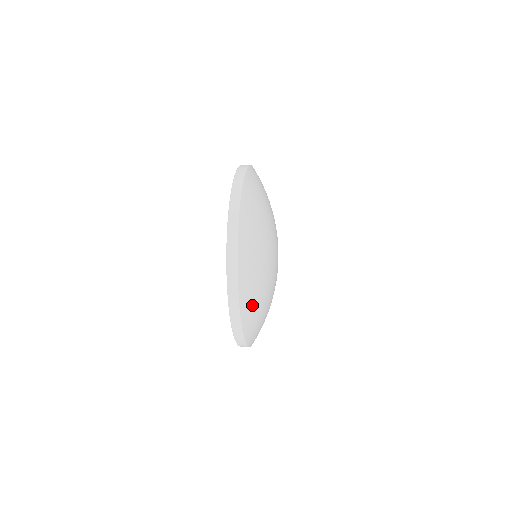
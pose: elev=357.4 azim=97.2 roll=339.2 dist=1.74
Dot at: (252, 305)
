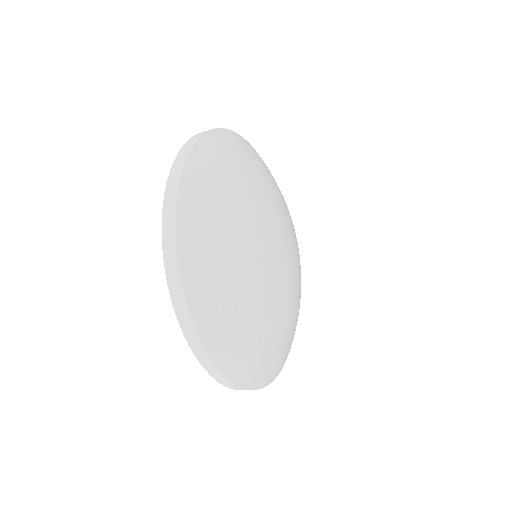
Dot at: (258, 364)
